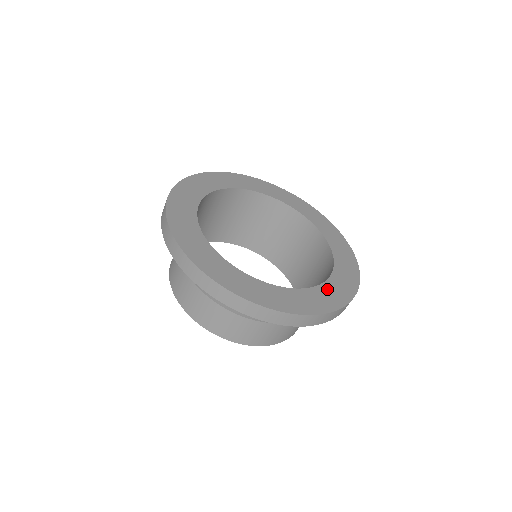
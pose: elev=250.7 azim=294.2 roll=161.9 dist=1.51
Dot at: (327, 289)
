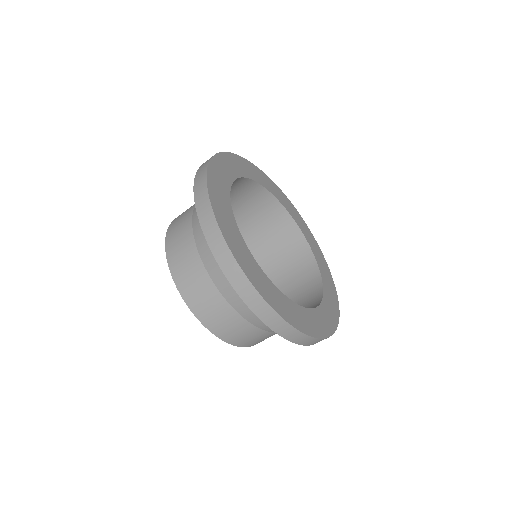
Dot at: (326, 307)
